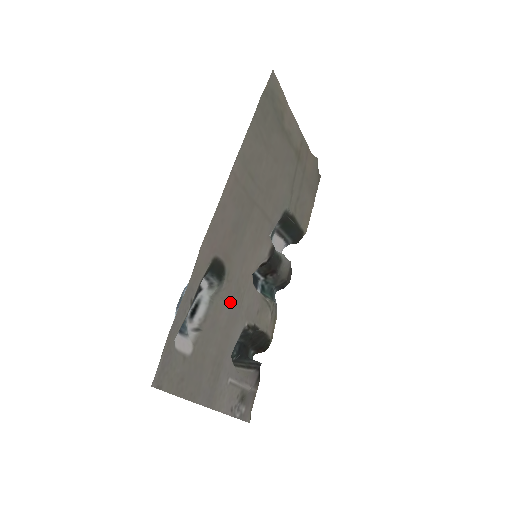
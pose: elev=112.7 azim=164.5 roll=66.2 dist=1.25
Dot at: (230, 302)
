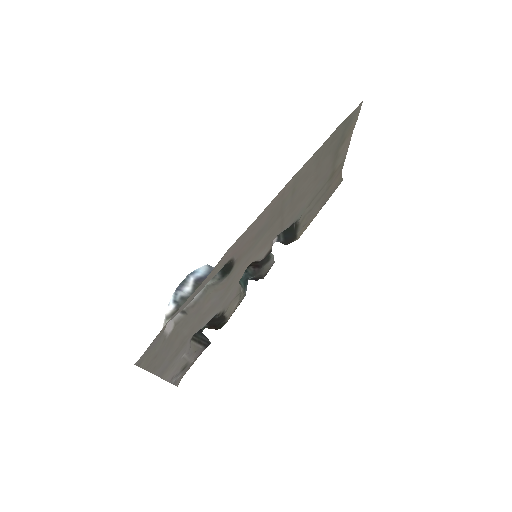
Dot at: (219, 294)
